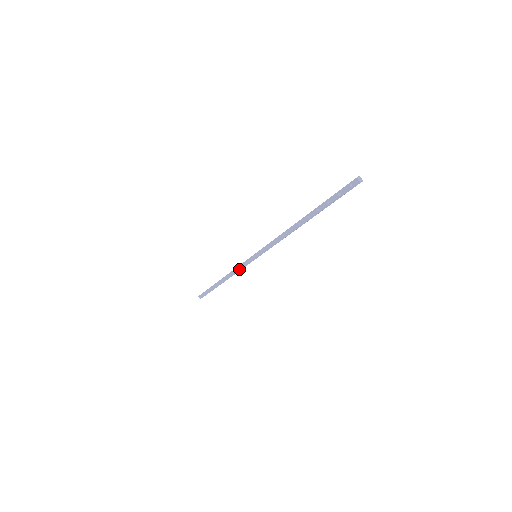
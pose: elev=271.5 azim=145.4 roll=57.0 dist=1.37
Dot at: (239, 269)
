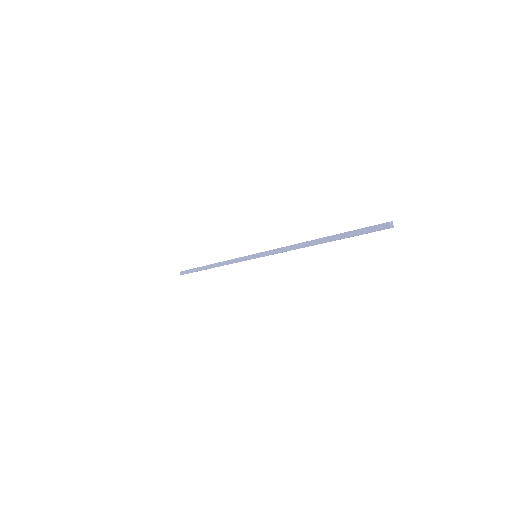
Dot at: (233, 262)
